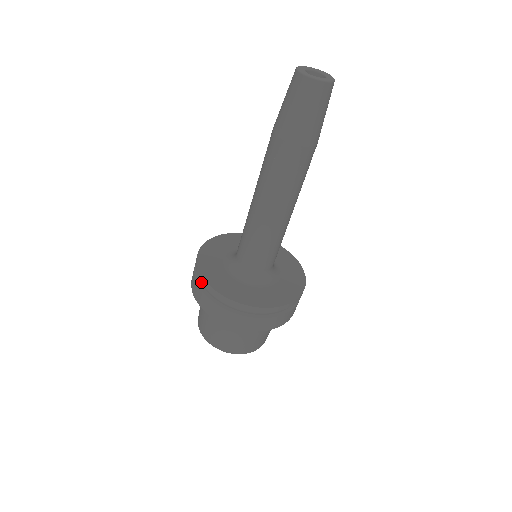
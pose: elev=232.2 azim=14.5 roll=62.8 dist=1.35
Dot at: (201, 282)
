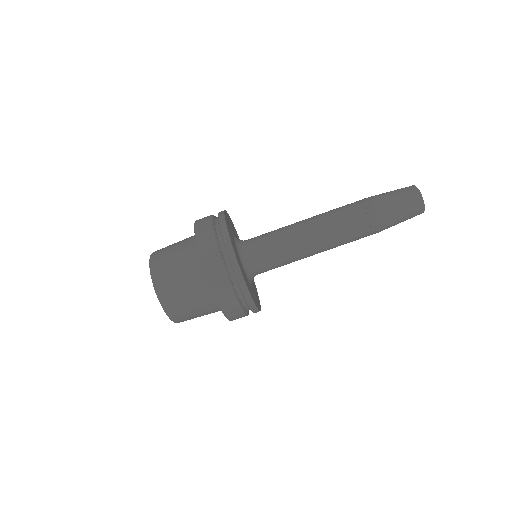
Dot at: (215, 217)
